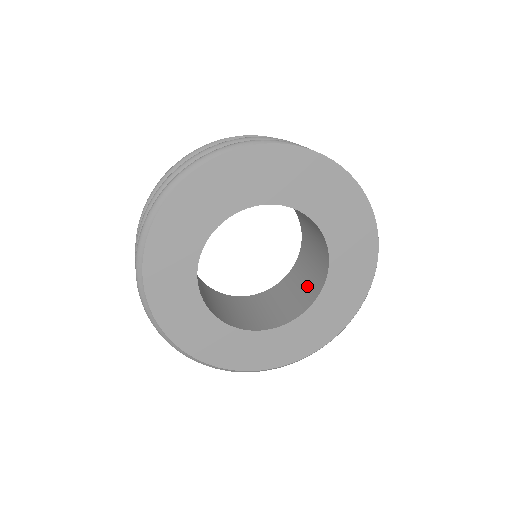
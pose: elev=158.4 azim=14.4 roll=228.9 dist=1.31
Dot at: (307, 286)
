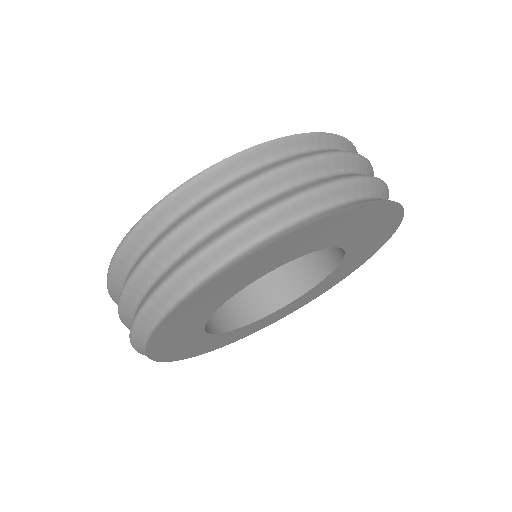
Dot at: (286, 272)
